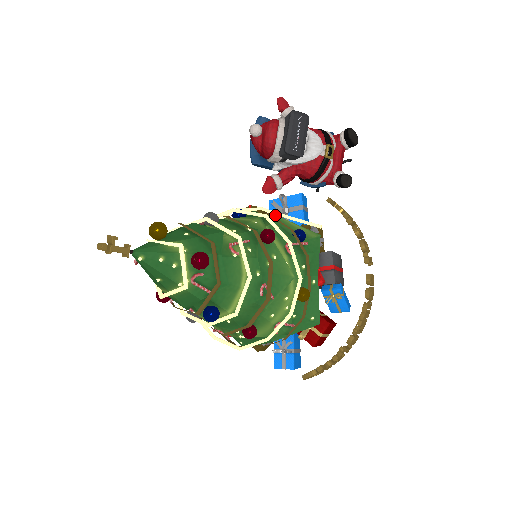
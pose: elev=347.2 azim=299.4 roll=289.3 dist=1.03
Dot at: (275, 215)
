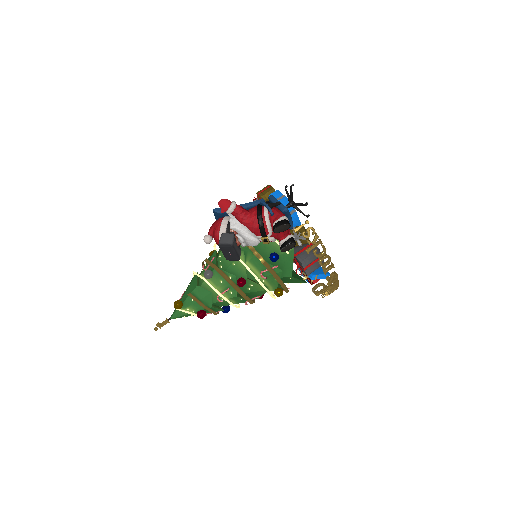
Dot at: occluded
